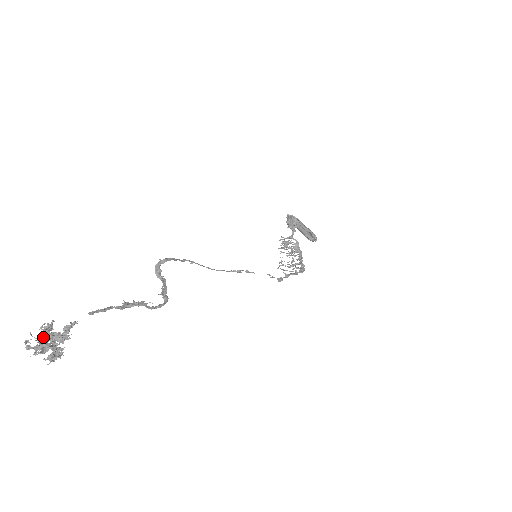
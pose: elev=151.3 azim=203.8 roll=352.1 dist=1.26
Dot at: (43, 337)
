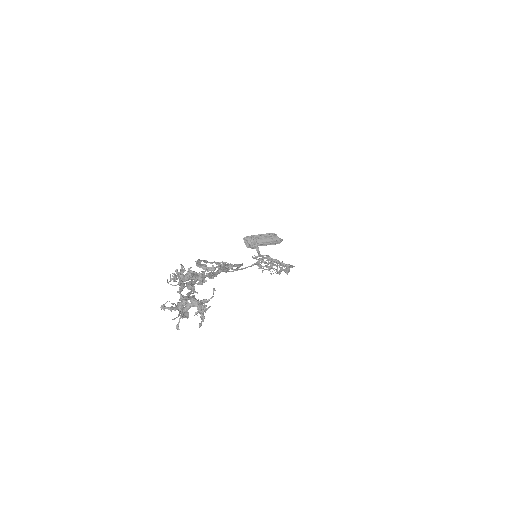
Dot at: (182, 282)
